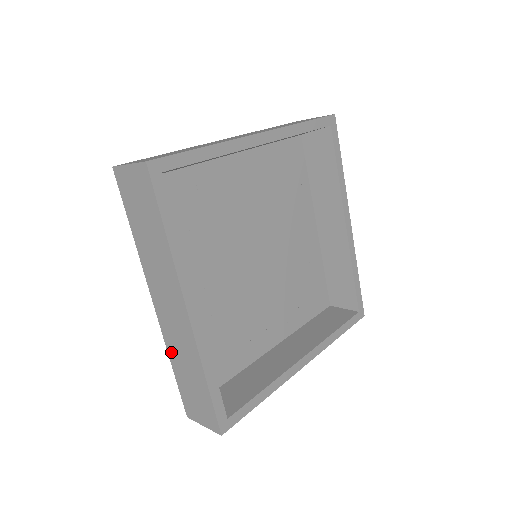
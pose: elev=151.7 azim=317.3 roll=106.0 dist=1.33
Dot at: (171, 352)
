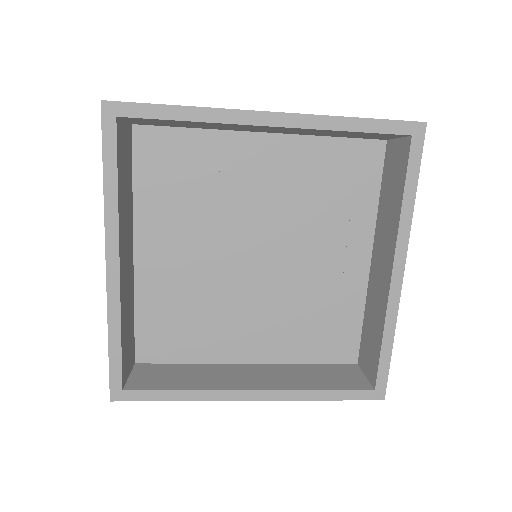
Dot at: occluded
